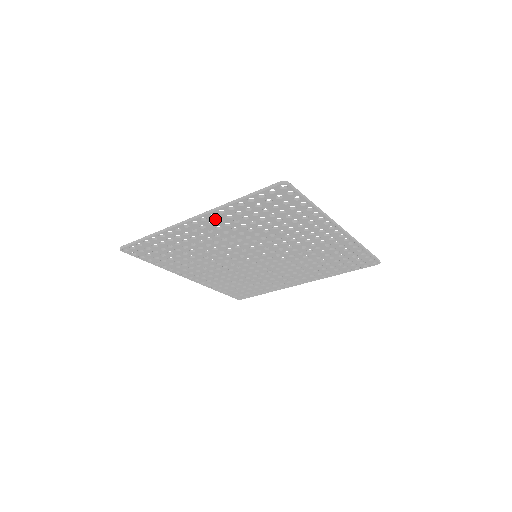
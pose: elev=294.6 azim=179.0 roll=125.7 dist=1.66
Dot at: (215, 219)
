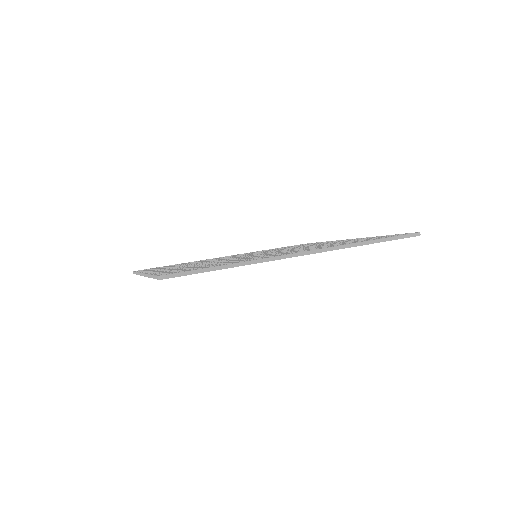
Dot at: occluded
